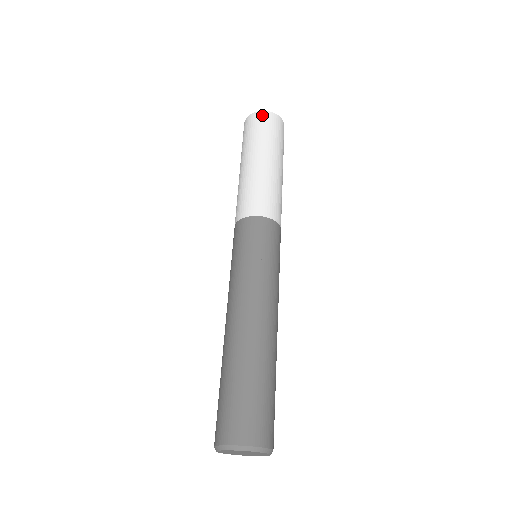
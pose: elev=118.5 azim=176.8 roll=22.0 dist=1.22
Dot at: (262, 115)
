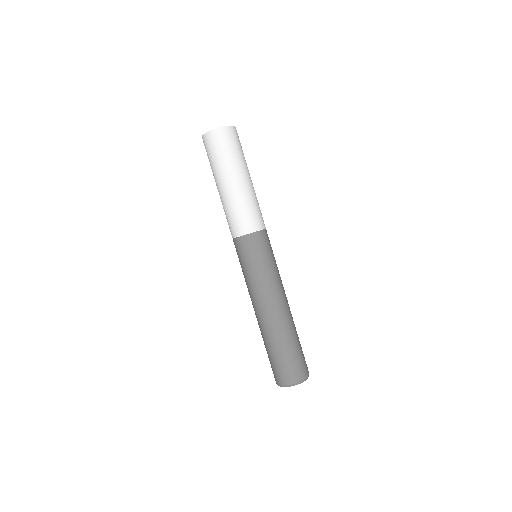
Dot at: (228, 131)
